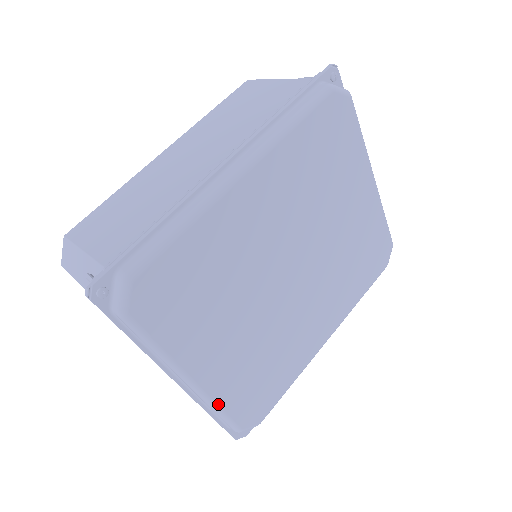
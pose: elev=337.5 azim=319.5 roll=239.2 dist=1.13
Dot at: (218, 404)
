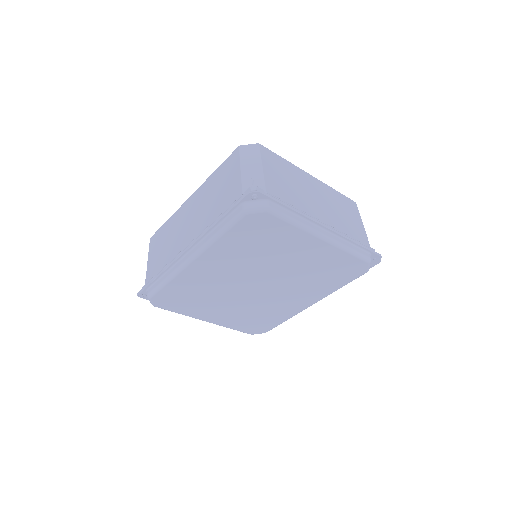
Dot at: (228, 327)
